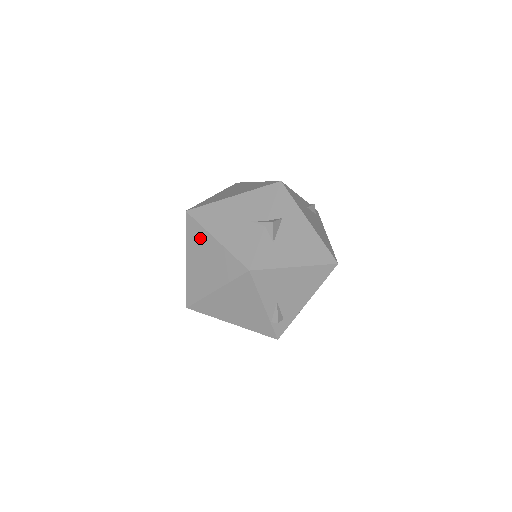
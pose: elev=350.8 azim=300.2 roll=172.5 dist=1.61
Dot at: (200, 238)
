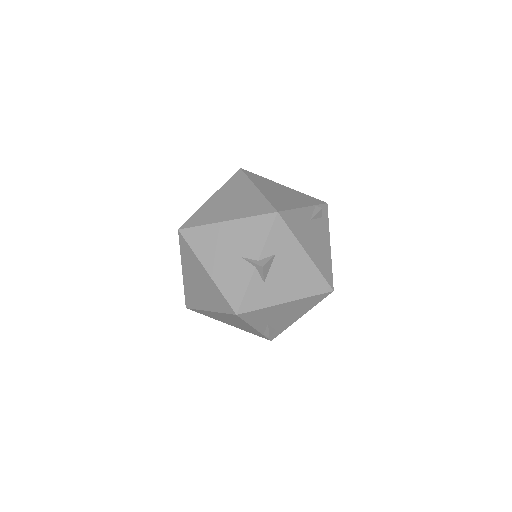
Dot at: (193, 261)
